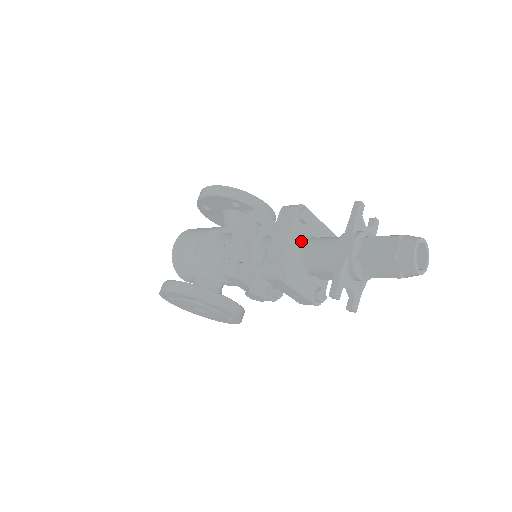
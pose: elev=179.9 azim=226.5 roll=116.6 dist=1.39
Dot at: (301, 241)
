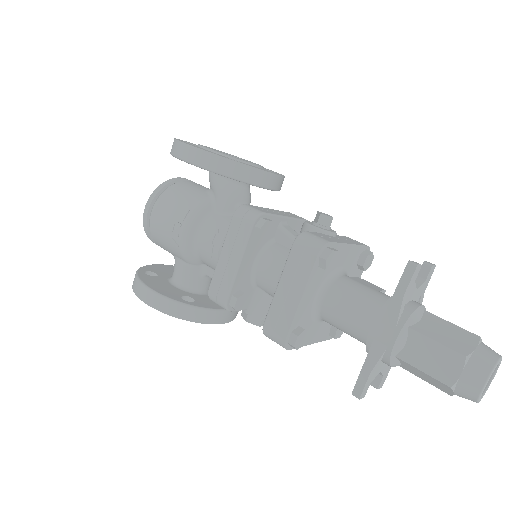
Dot at: (320, 289)
